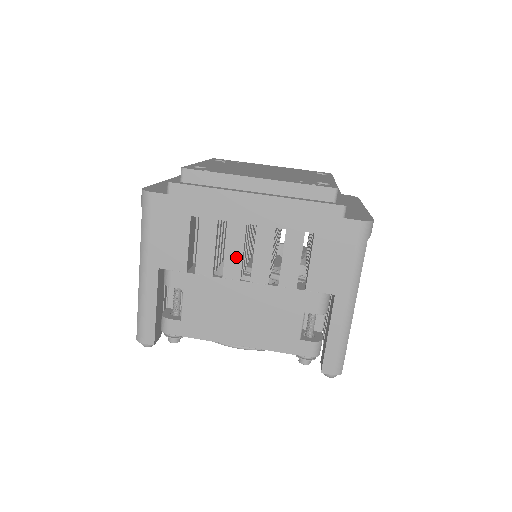
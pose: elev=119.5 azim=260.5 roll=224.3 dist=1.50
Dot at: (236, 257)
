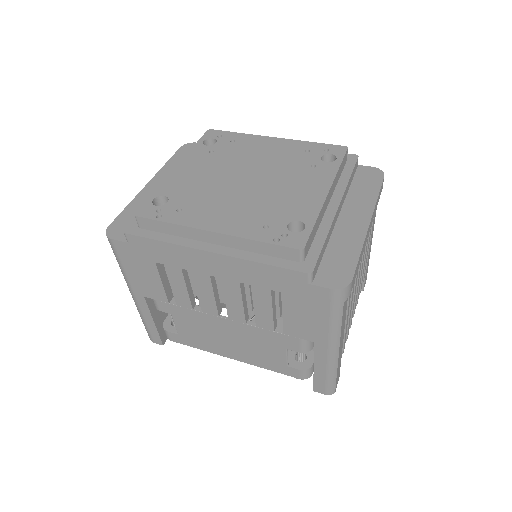
Dot at: (209, 299)
